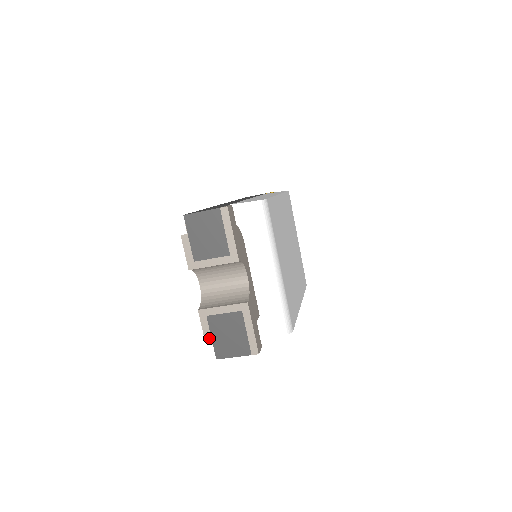
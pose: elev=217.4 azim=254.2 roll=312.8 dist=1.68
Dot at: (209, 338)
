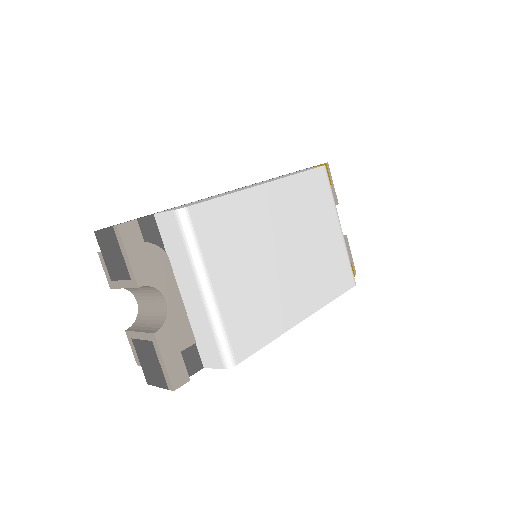
Dot at: (138, 361)
